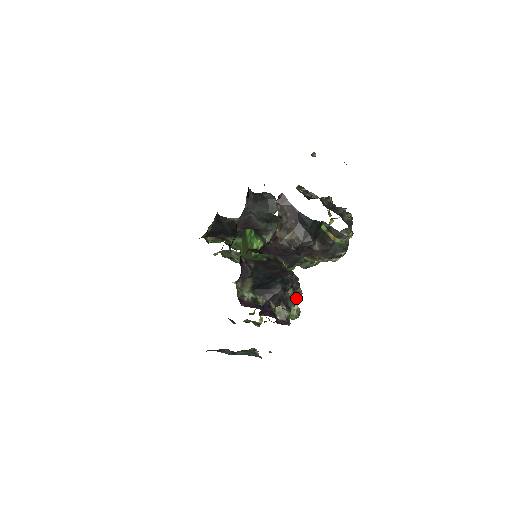
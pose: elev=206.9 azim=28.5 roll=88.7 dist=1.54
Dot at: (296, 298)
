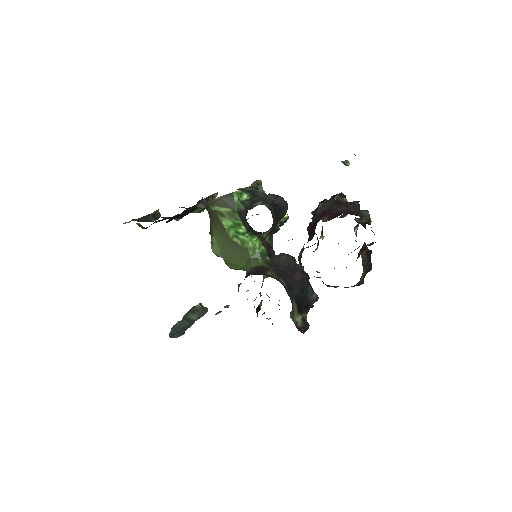
Dot at: occluded
